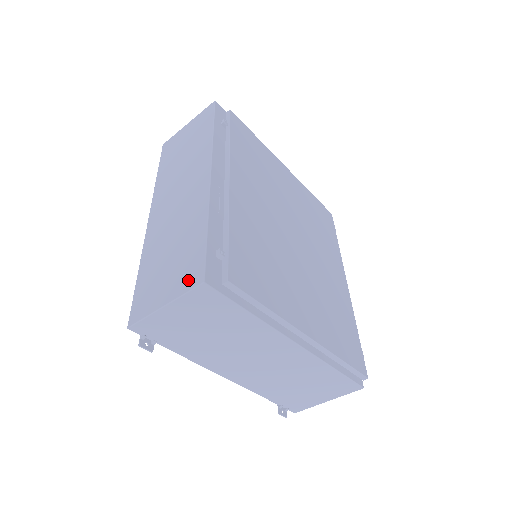
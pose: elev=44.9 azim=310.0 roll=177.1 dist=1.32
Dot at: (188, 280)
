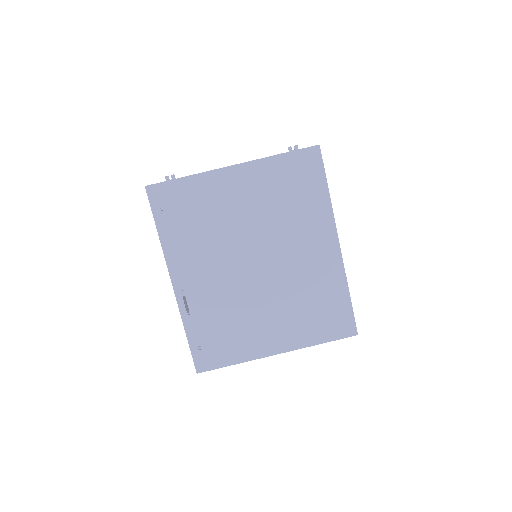
Dot at: occluded
